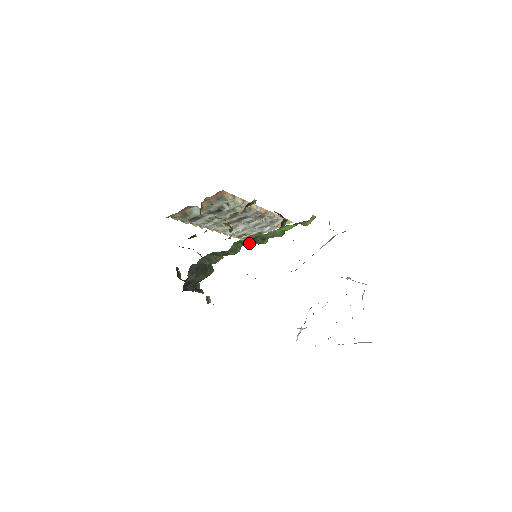
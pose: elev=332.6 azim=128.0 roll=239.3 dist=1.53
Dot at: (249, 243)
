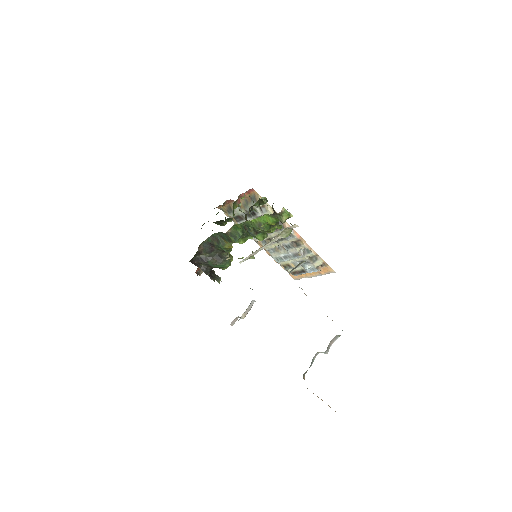
Dot at: (244, 231)
